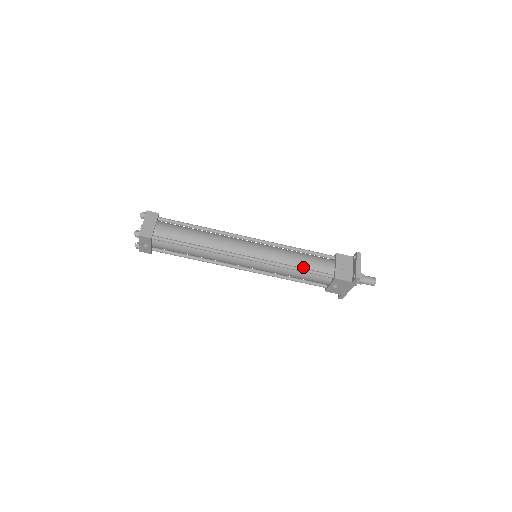
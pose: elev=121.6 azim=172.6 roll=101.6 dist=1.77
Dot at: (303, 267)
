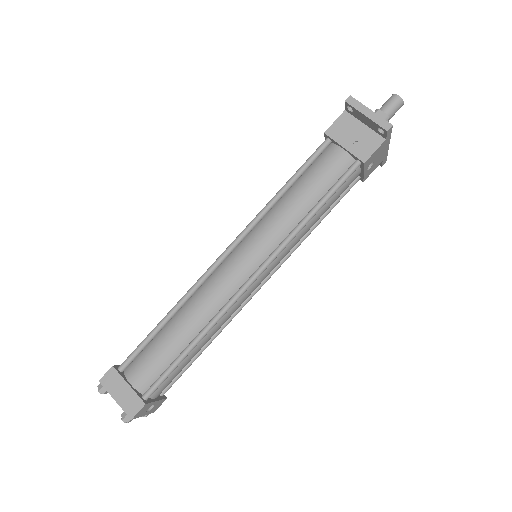
Dot at: (316, 200)
